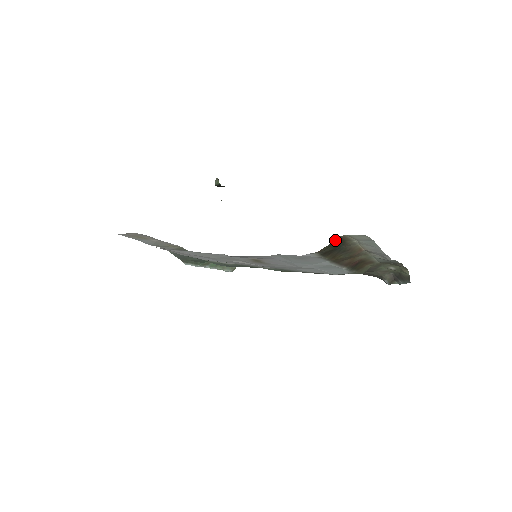
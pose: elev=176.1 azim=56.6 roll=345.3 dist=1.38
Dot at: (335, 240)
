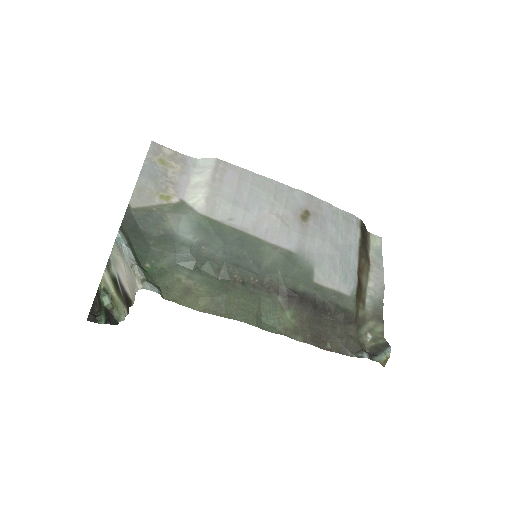
Dot at: (366, 230)
